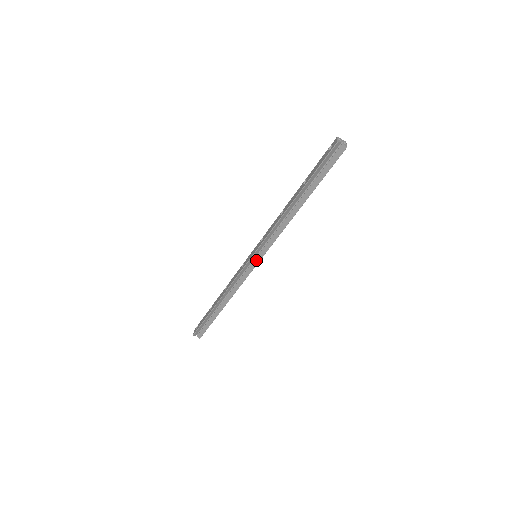
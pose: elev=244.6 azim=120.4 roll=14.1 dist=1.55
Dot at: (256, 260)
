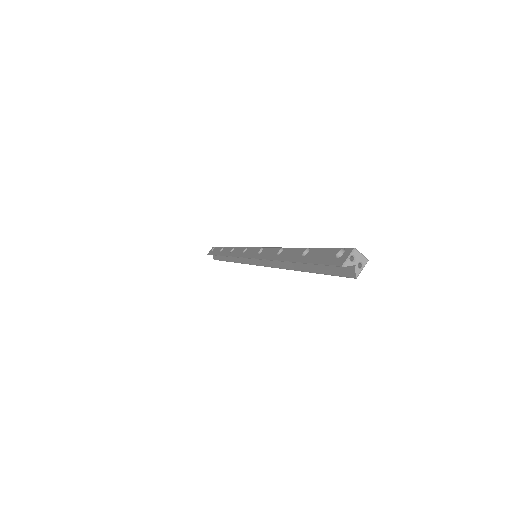
Dot at: (254, 261)
